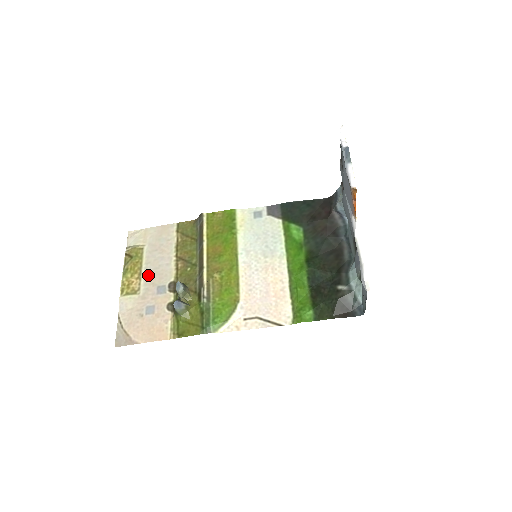
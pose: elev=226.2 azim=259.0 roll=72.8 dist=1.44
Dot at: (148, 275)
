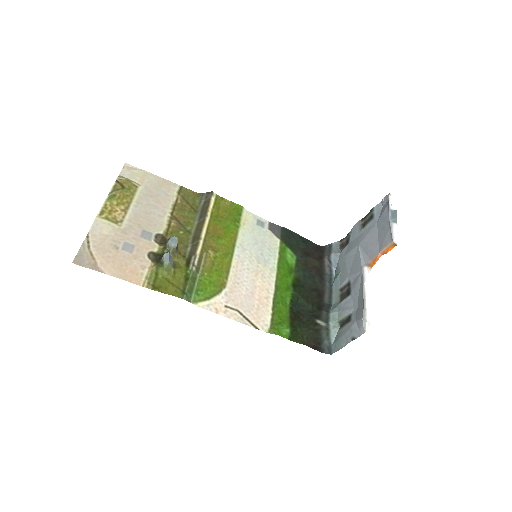
Dot at: (136, 214)
